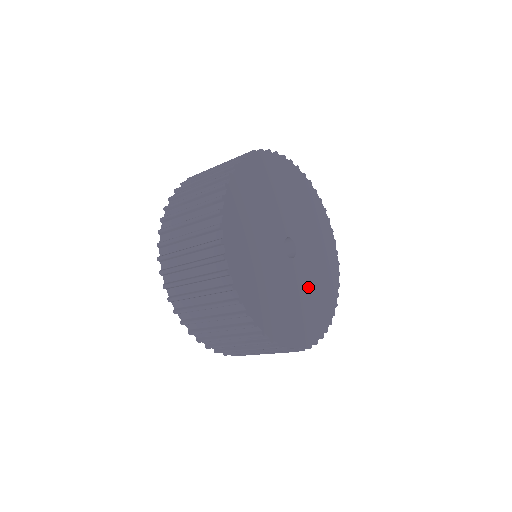
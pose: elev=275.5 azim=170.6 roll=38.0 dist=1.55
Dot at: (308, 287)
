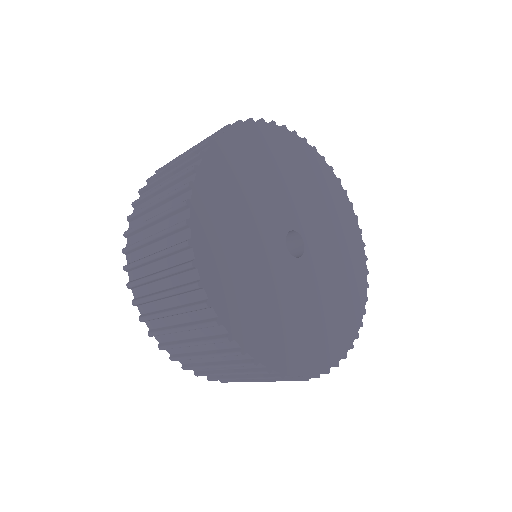
Dot at: (296, 303)
